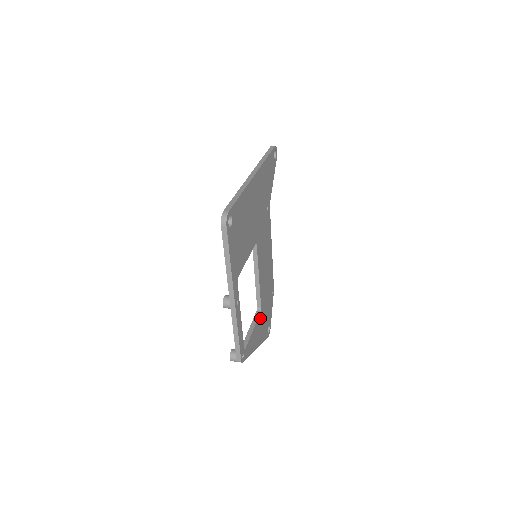
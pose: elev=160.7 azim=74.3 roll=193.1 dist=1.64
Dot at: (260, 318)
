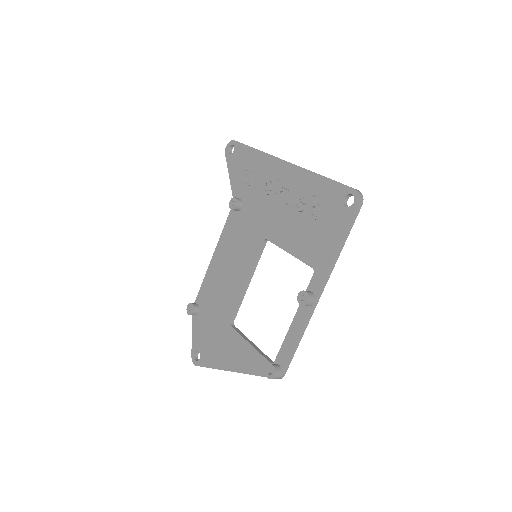
Dot at: occluded
